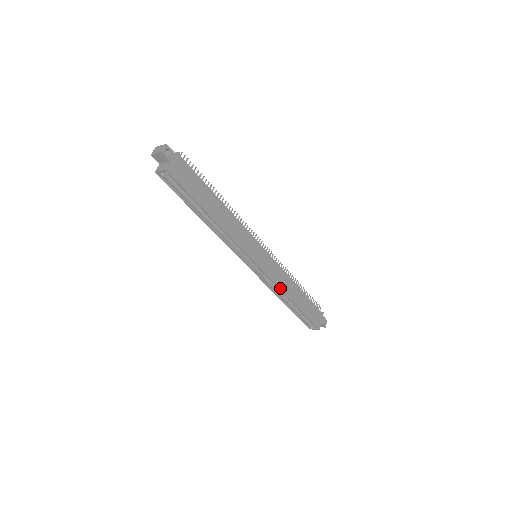
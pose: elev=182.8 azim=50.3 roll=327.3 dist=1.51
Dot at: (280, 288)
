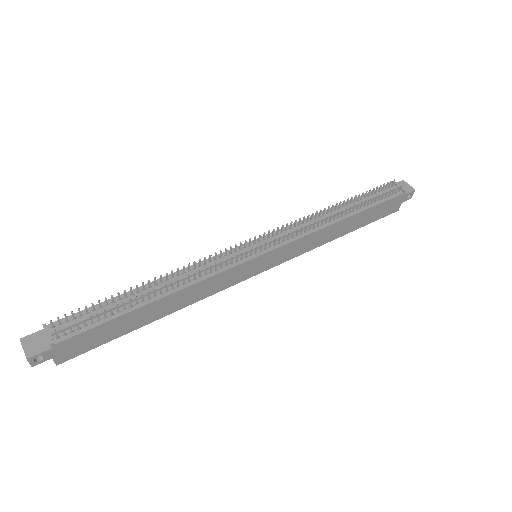
Dot at: (310, 249)
